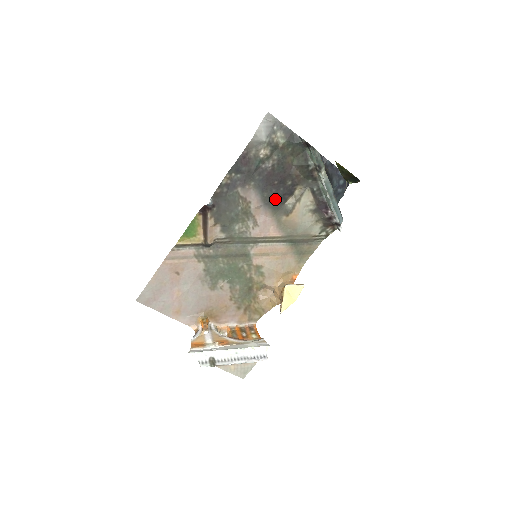
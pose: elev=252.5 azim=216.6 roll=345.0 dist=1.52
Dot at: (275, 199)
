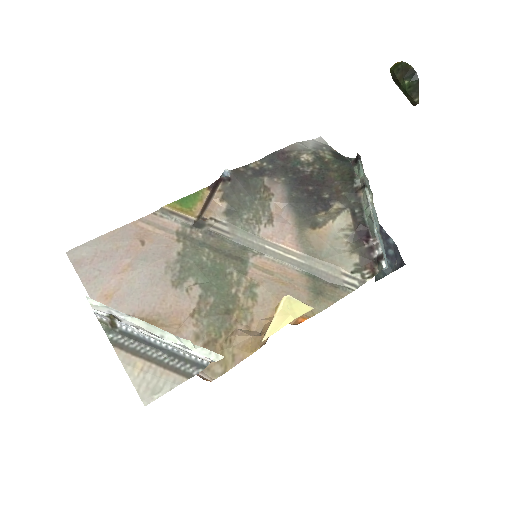
Dot at: (304, 204)
